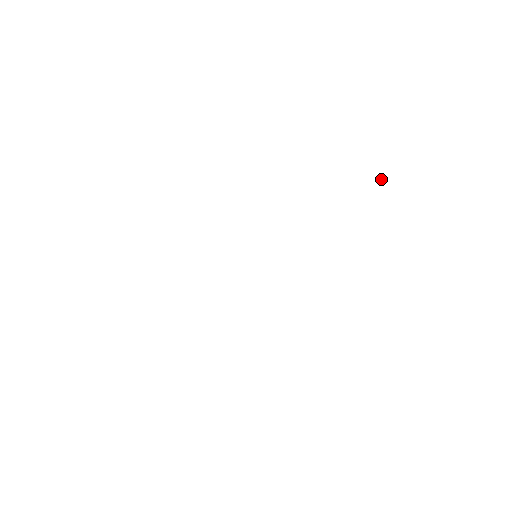
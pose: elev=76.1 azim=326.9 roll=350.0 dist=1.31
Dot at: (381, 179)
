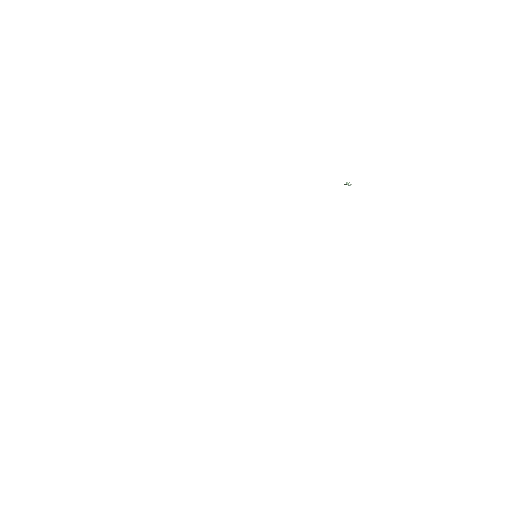
Dot at: (348, 184)
